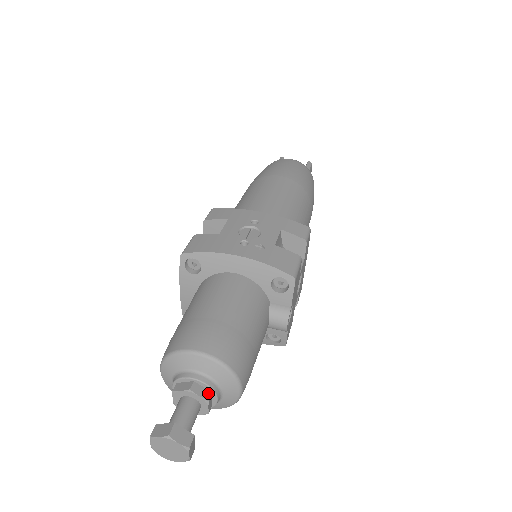
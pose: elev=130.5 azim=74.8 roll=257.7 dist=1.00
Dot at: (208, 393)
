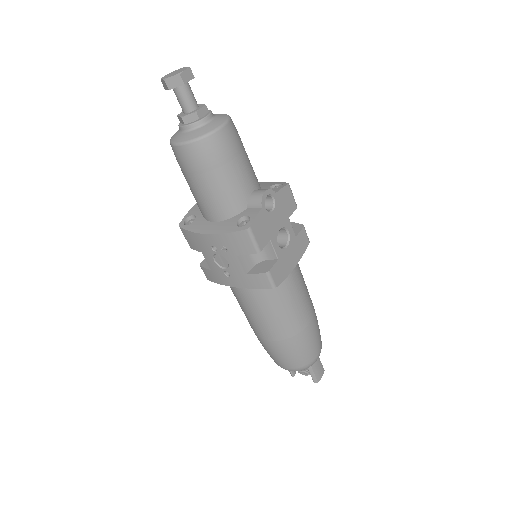
Dot at: (207, 110)
